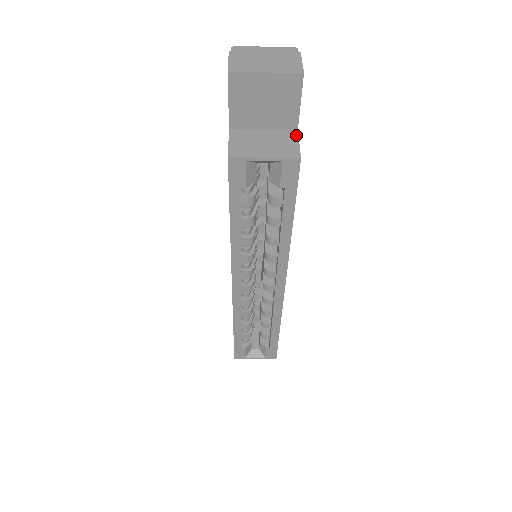
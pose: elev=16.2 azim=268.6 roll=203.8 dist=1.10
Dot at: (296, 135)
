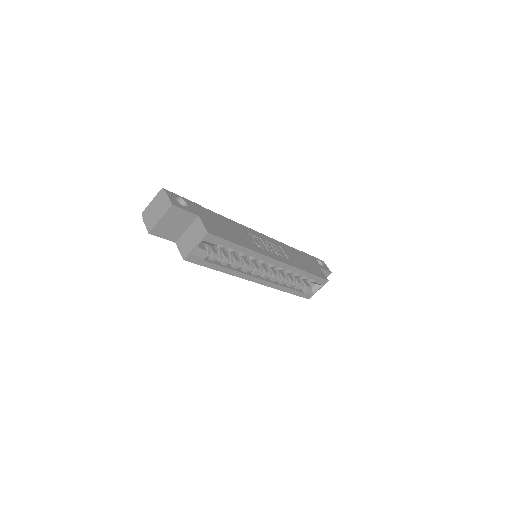
Dot at: (199, 220)
